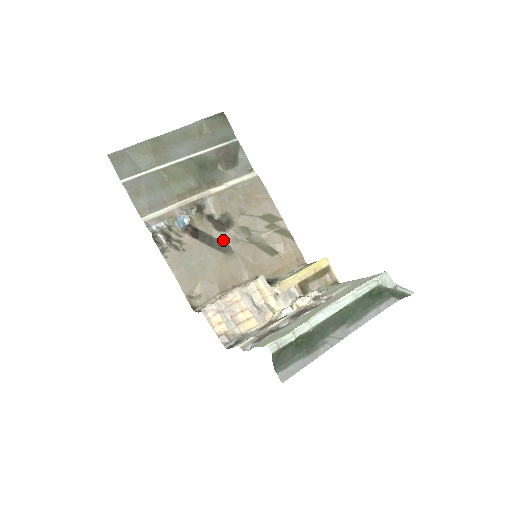
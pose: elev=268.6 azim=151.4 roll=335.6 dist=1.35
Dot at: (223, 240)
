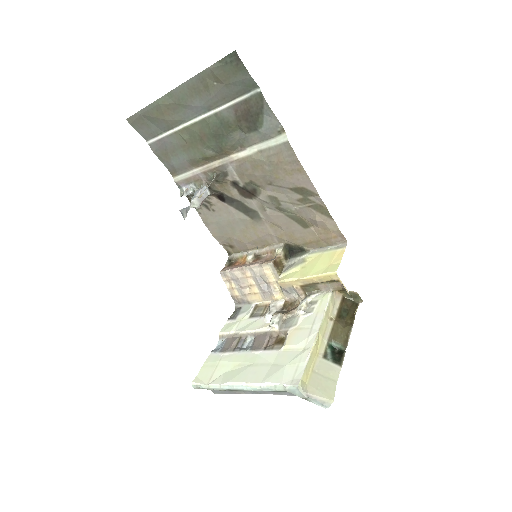
Dot at: (250, 206)
